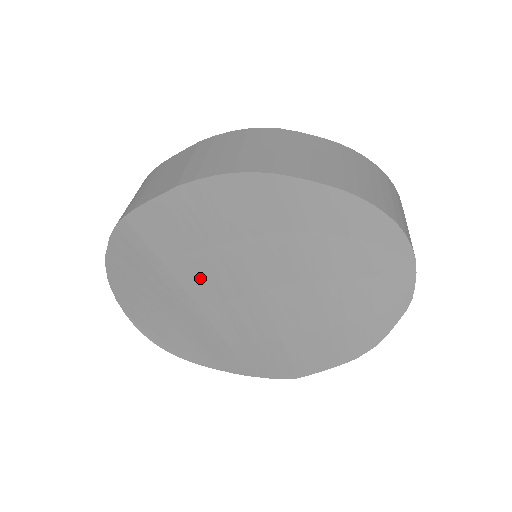
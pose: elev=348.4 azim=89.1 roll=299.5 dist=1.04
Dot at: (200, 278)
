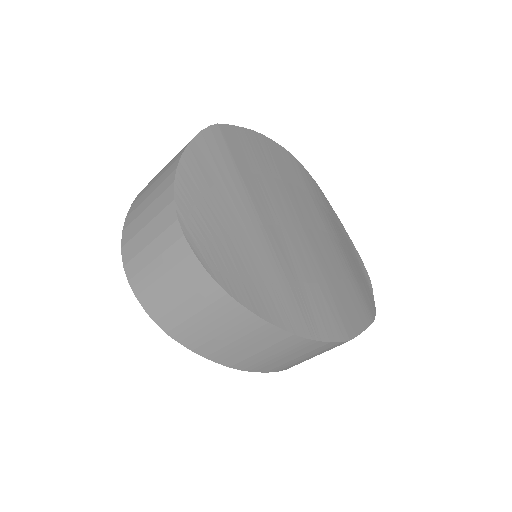
Dot at: (264, 197)
